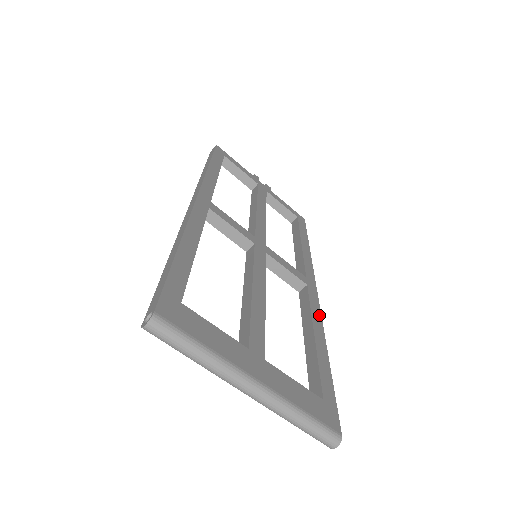
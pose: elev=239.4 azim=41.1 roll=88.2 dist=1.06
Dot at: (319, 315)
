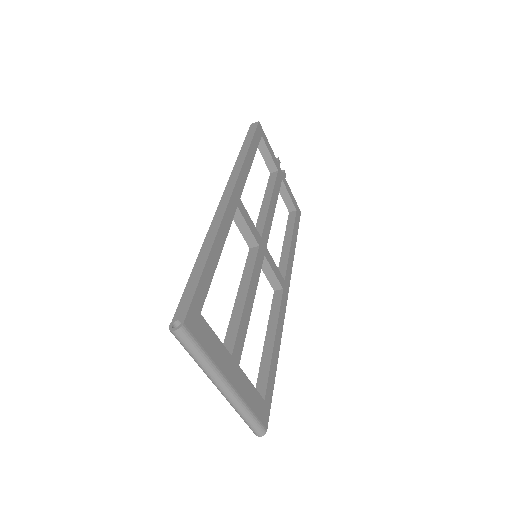
Dot at: (283, 320)
